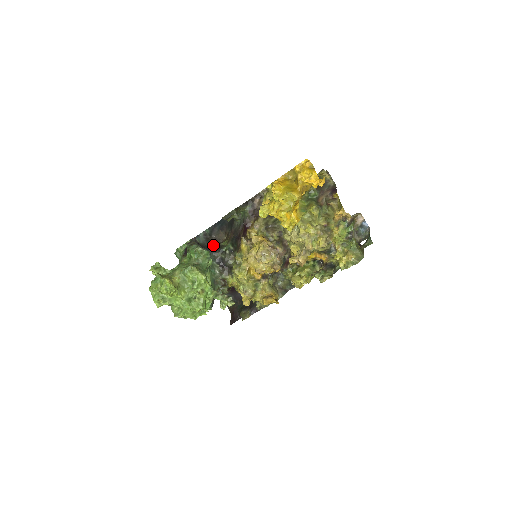
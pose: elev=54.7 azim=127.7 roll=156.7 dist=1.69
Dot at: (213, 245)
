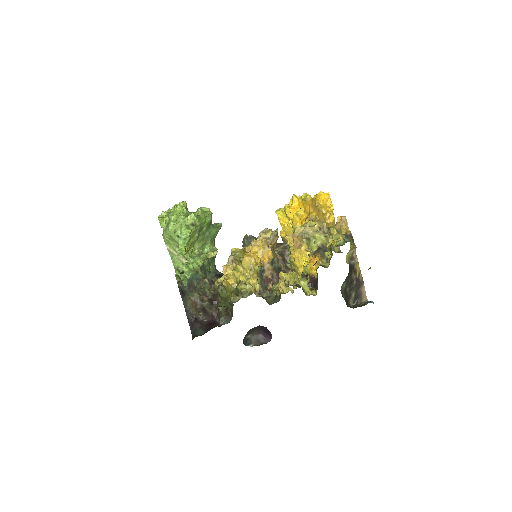
Dot at: occluded
